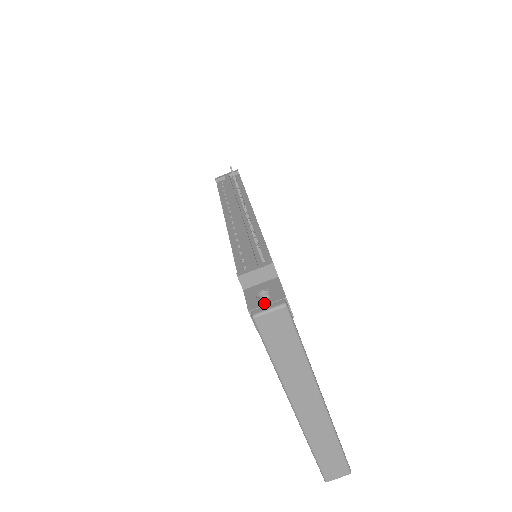
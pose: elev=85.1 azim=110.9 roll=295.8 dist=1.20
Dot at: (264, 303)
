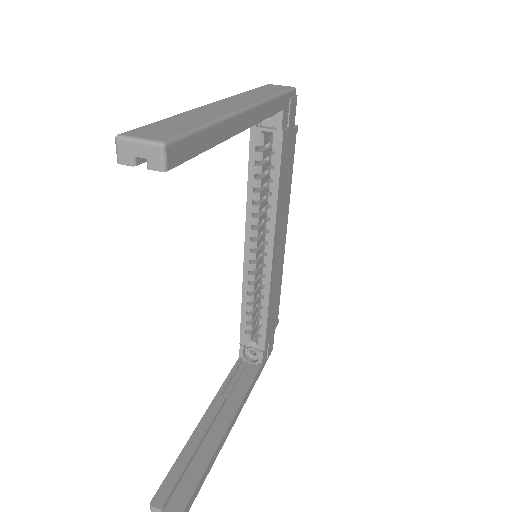
Dot at: occluded
